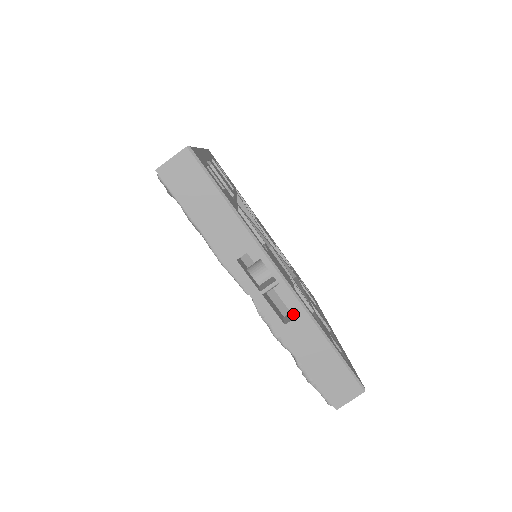
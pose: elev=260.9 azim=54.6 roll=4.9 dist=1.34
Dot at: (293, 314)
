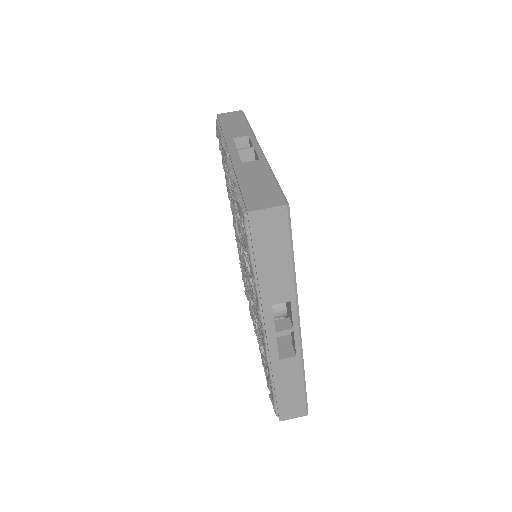
Dot at: occluded
